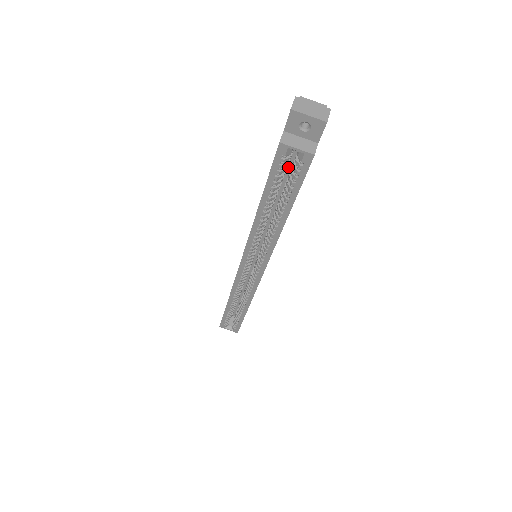
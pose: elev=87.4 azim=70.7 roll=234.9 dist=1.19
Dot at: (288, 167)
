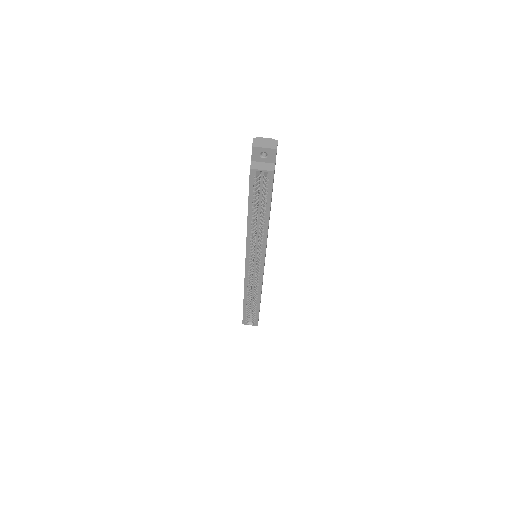
Dot at: (261, 184)
